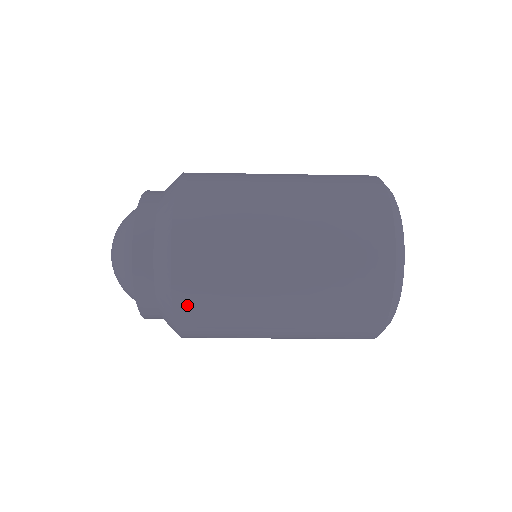
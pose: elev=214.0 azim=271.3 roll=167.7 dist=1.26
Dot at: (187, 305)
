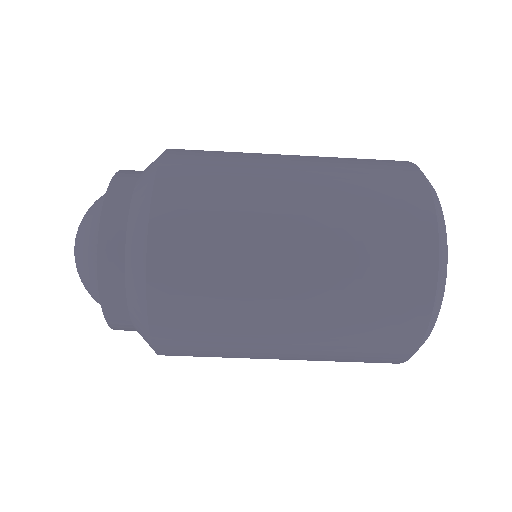
Dot at: (170, 203)
